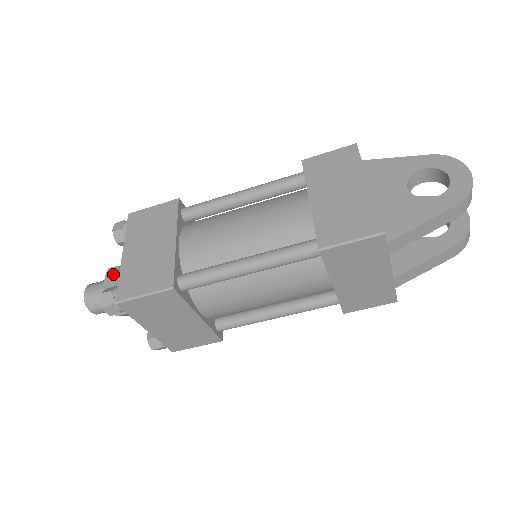
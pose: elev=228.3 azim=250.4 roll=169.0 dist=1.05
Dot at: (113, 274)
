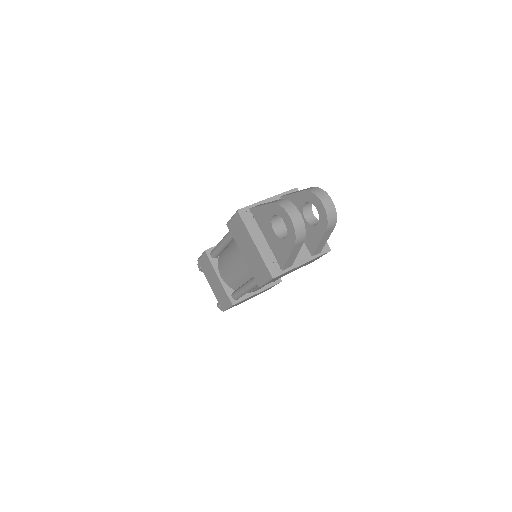
Dot at: occluded
